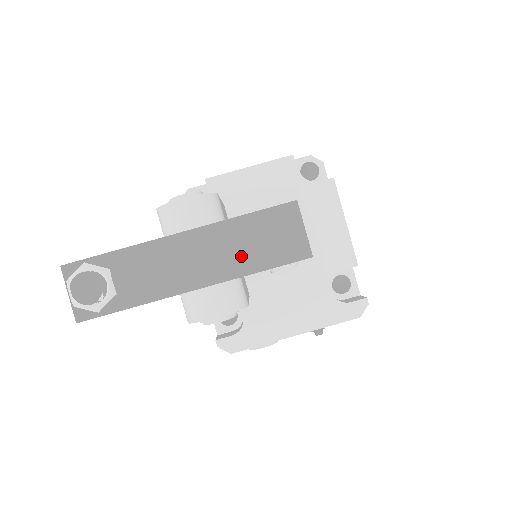
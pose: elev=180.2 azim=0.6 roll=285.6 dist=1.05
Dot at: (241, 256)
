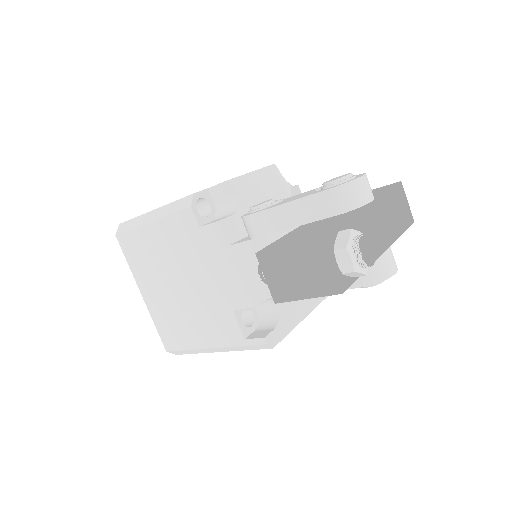
Dot at: (394, 222)
